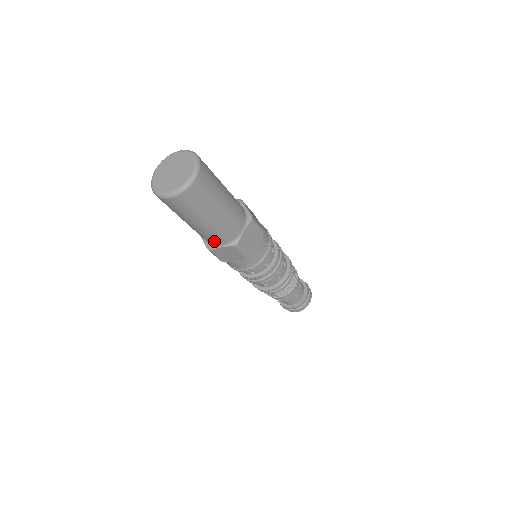
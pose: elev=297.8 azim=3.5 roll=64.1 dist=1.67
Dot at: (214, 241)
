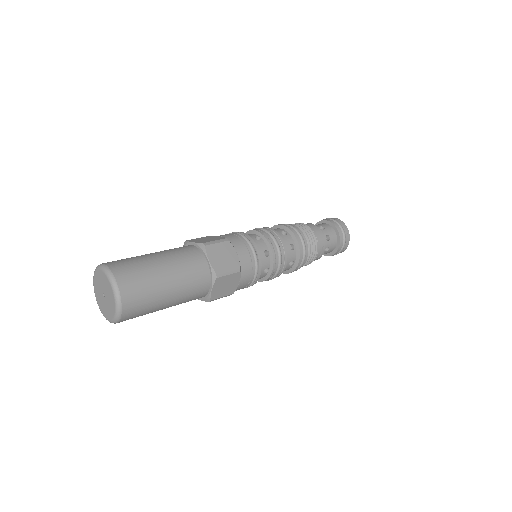
Dot at: (201, 293)
